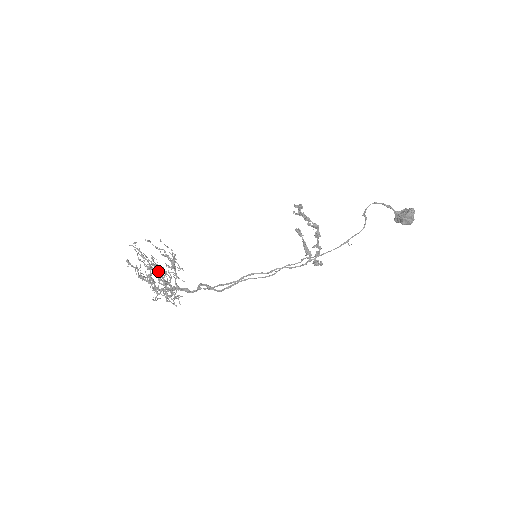
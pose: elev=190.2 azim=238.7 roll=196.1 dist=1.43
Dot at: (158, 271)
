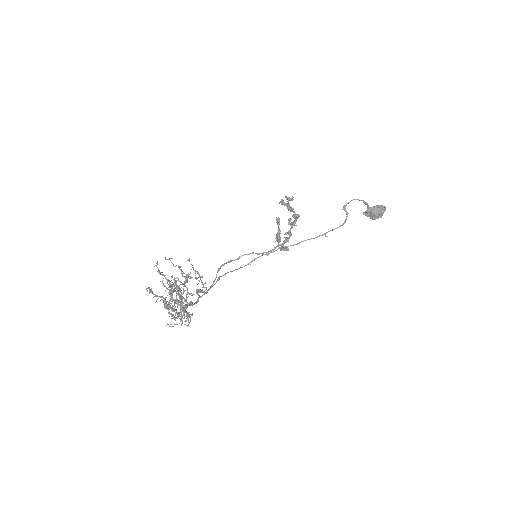
Dot at: occluded
